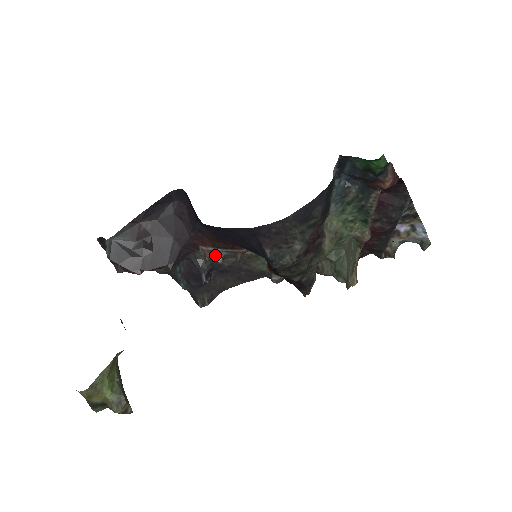
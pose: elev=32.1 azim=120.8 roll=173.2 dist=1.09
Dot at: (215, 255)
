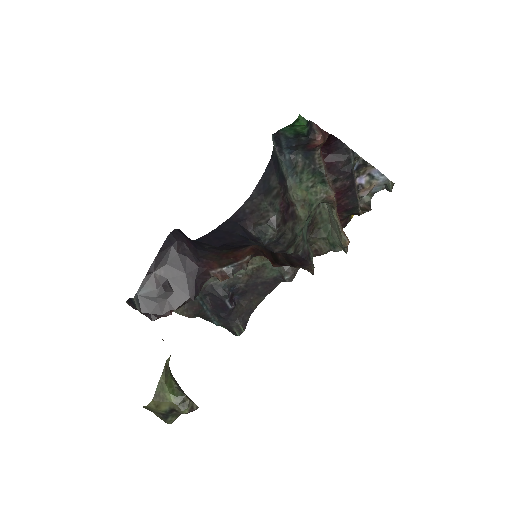
Dot at: (225, 274)
